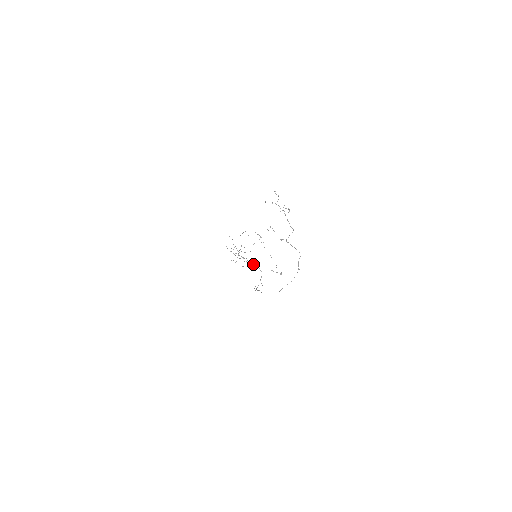
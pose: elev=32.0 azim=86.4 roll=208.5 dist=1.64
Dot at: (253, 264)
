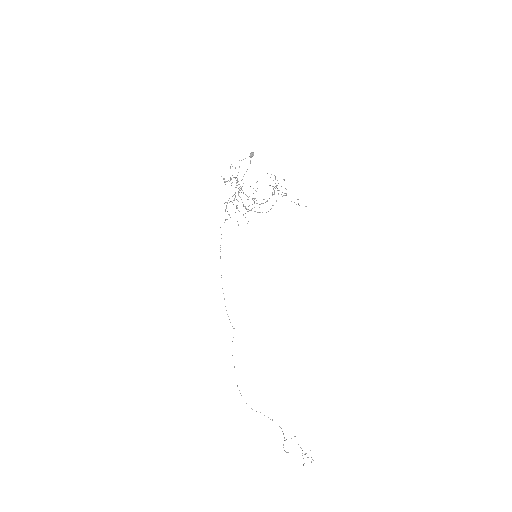
Dot at: occluded
